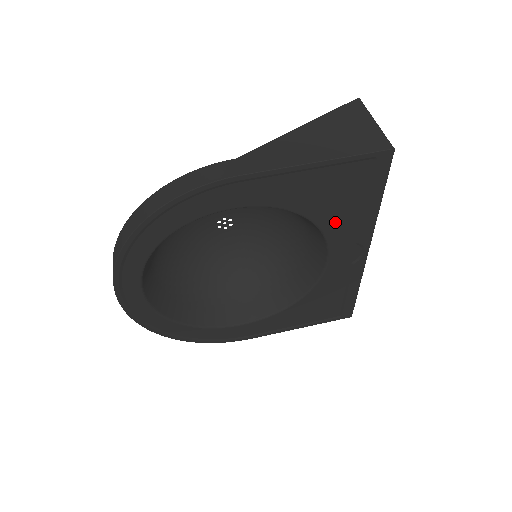
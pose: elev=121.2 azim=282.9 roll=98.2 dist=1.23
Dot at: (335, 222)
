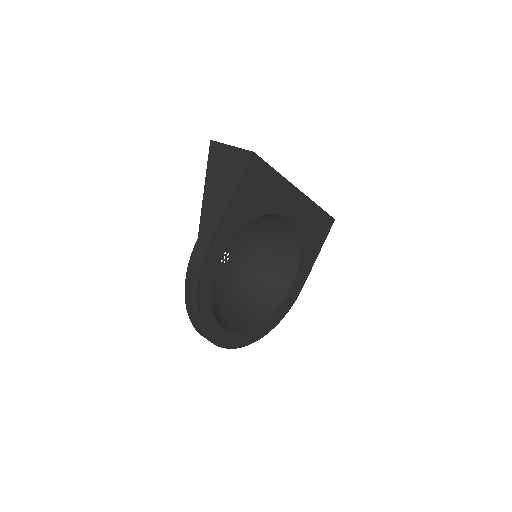
Dot at: (269, 204)
